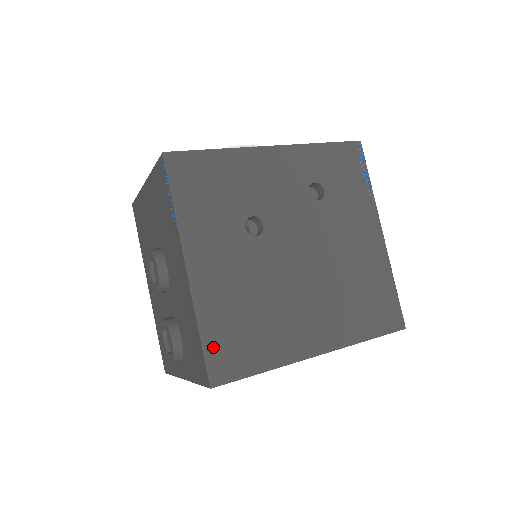
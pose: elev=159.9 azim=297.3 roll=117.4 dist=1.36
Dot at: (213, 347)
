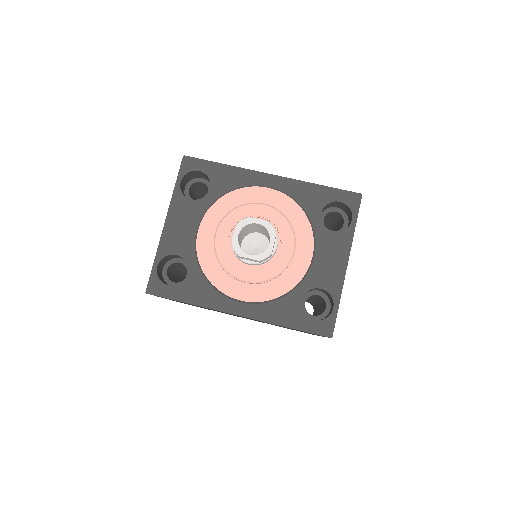
Dot at: occluded
